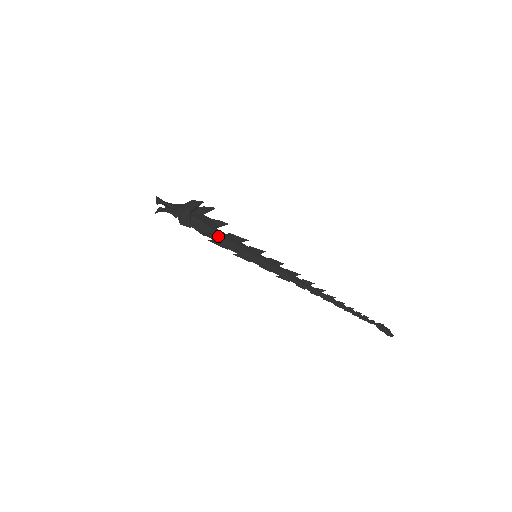
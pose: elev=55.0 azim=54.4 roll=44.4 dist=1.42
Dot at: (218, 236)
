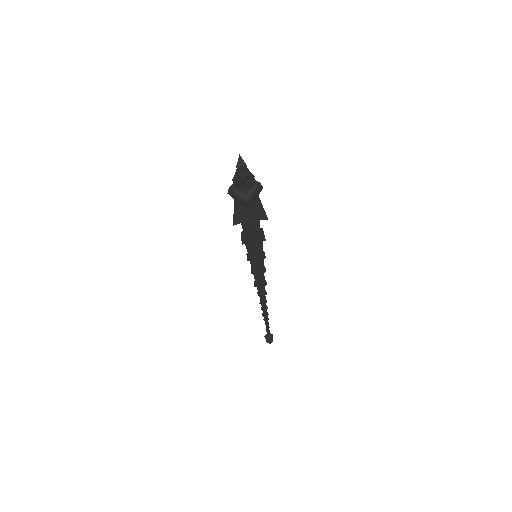
Dot at: (259, 225)
